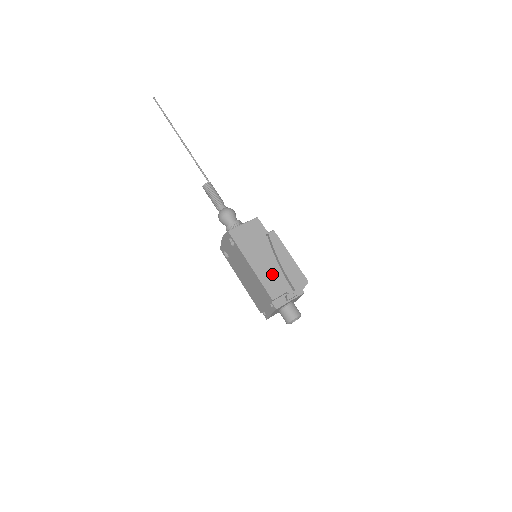
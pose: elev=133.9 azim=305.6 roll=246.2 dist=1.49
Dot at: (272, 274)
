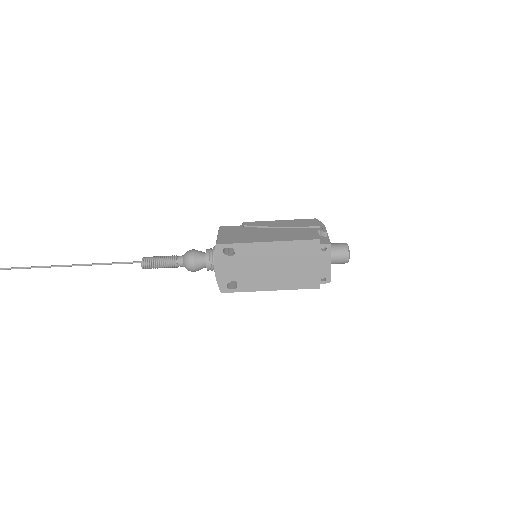
Dot at: (290, 233)
